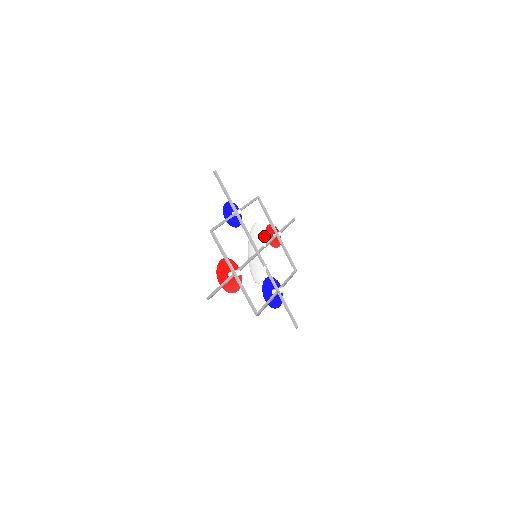
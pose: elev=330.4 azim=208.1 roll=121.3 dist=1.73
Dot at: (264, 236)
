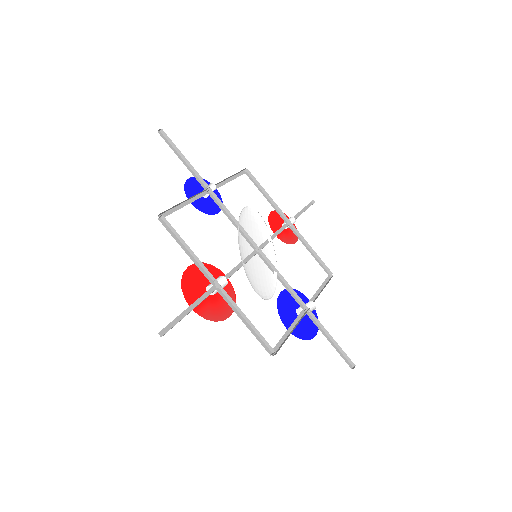
Dot at: (265, 225)
